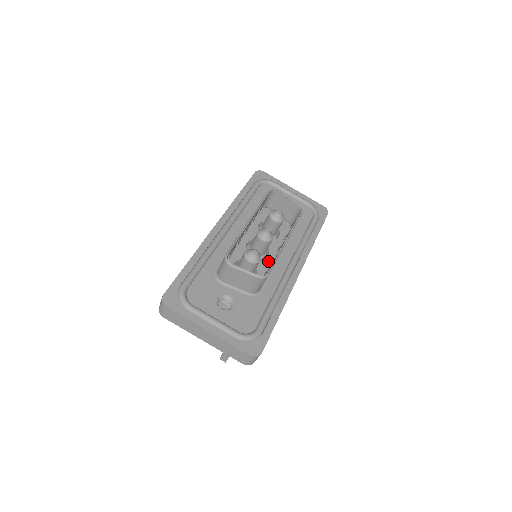
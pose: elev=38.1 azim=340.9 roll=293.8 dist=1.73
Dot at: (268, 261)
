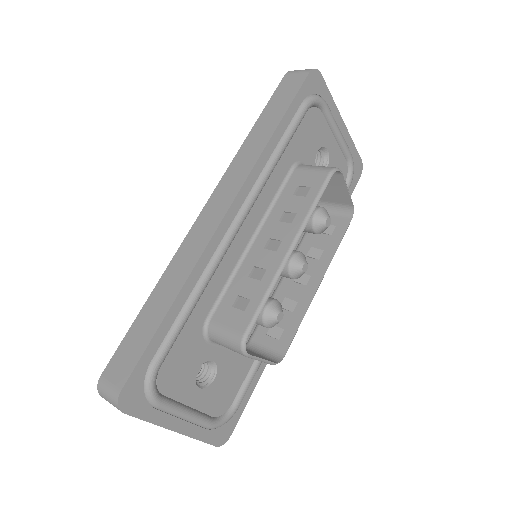
Dot at: occluded
